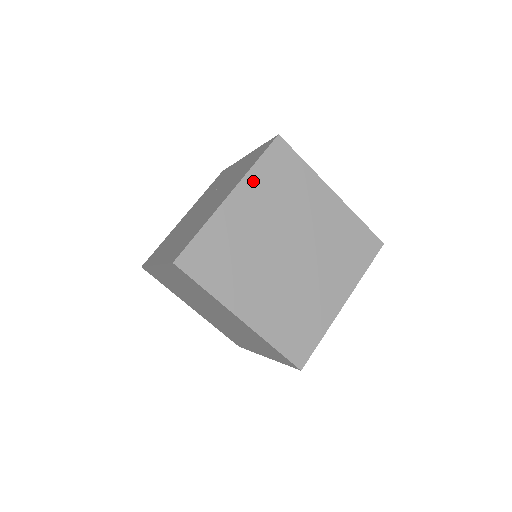
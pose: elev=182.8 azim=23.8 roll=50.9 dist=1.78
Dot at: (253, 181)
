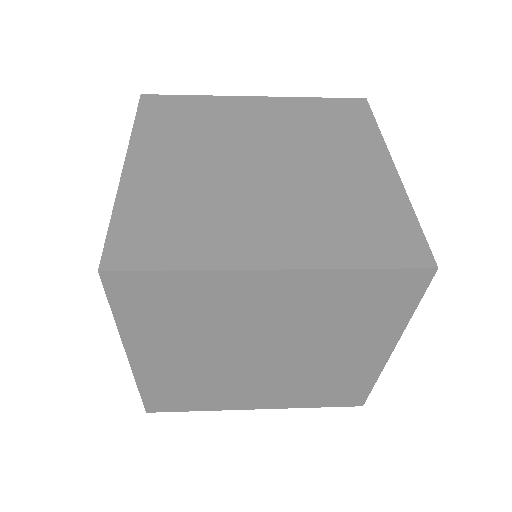
Dot at: (137, 334)
